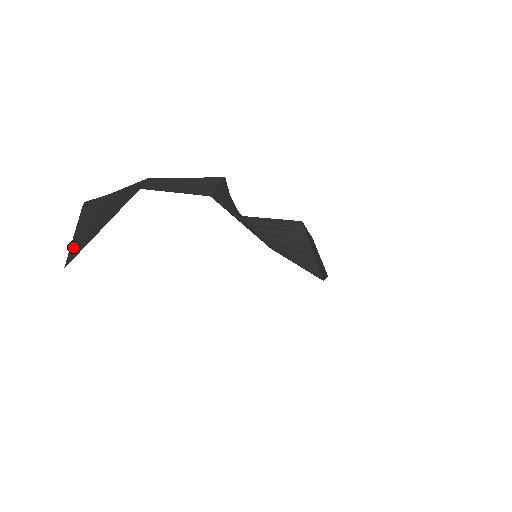
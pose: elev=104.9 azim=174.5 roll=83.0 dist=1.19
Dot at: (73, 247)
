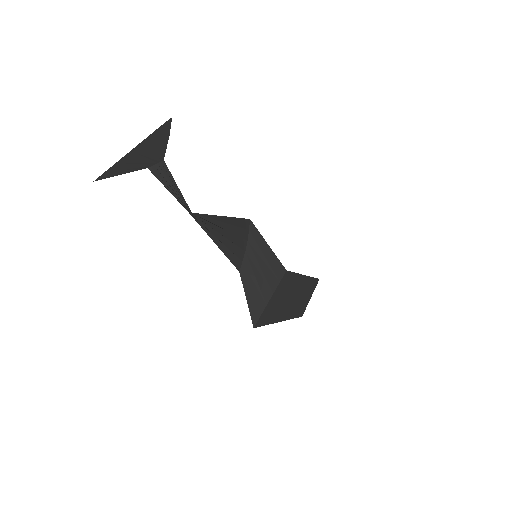
Dot at: (114, 166)
